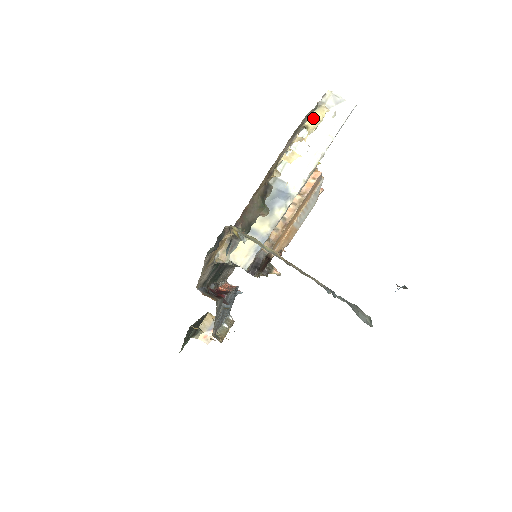
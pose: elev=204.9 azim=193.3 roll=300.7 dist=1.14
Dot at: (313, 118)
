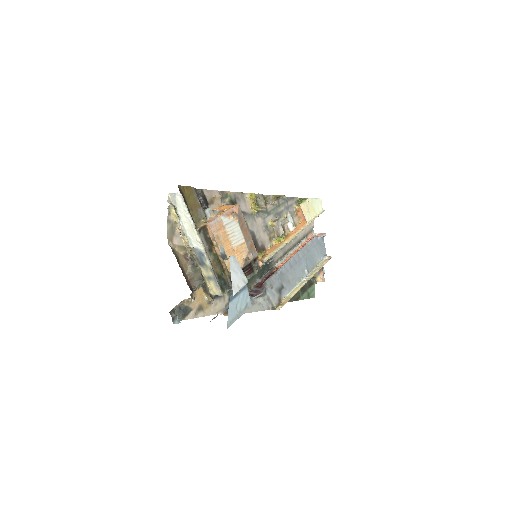
Dot at: (173, 216)
